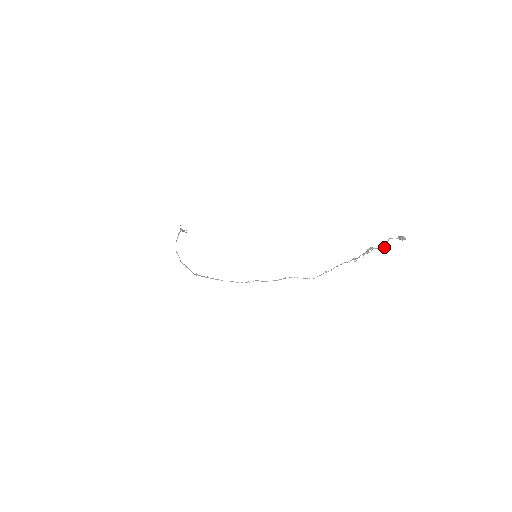
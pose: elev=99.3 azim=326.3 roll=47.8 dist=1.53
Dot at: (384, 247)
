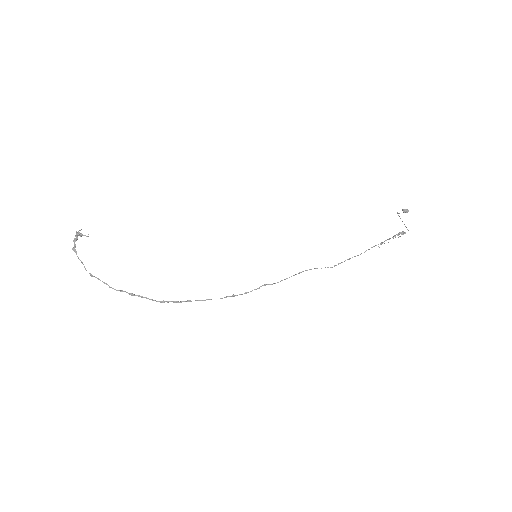
Dot at: (406, 227)
